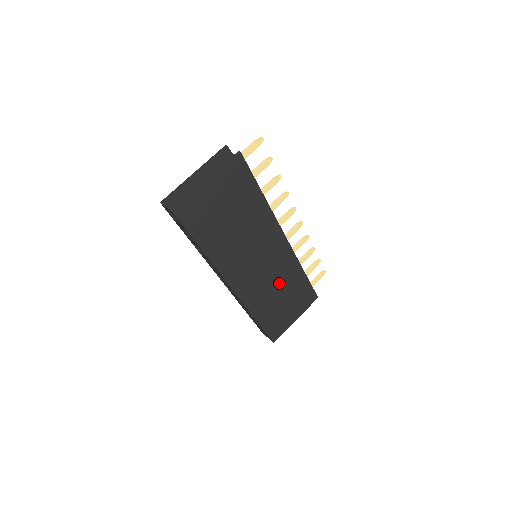
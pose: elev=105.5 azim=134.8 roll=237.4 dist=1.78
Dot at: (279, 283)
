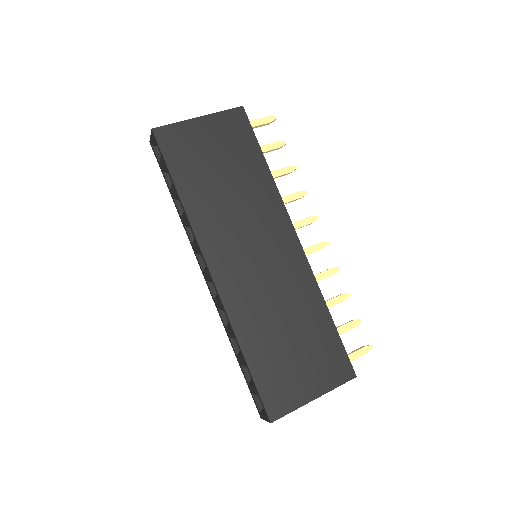
Dot at: (285, 306)
